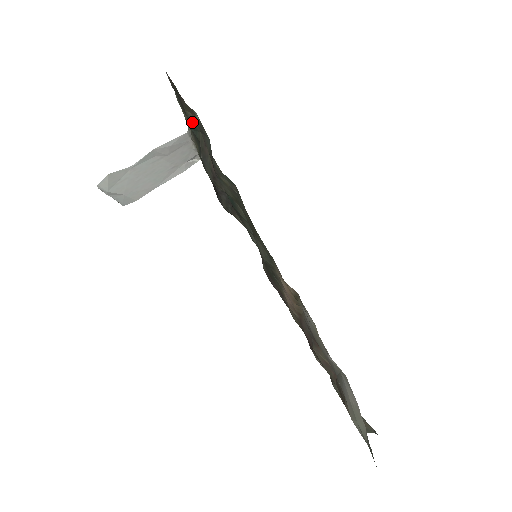
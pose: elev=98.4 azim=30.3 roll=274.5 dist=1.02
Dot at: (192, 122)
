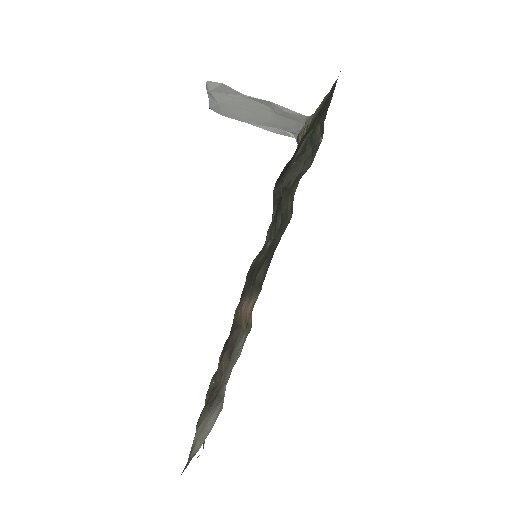
Dot at: (315, 135)
